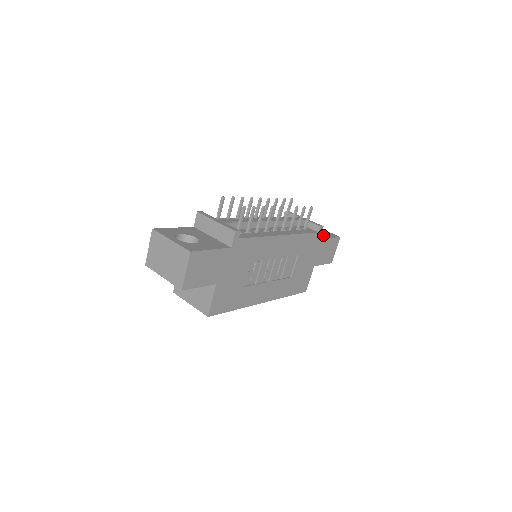
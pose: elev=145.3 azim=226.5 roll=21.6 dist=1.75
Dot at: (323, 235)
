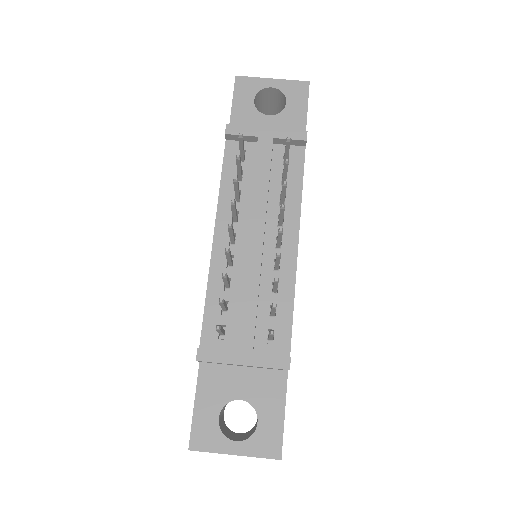
Dot at: (294, 114)
